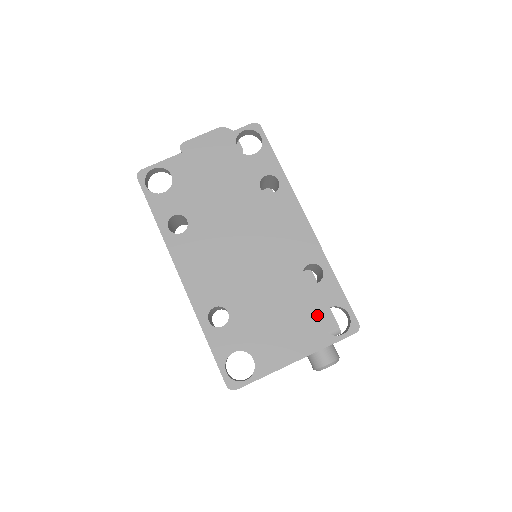
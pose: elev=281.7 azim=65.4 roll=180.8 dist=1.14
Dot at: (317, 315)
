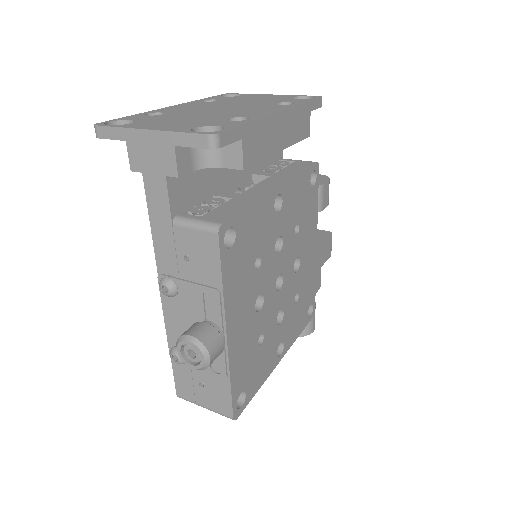
Dot at: (203, 125)
